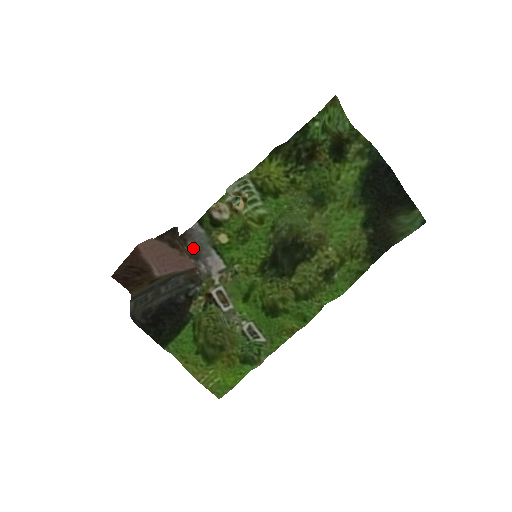
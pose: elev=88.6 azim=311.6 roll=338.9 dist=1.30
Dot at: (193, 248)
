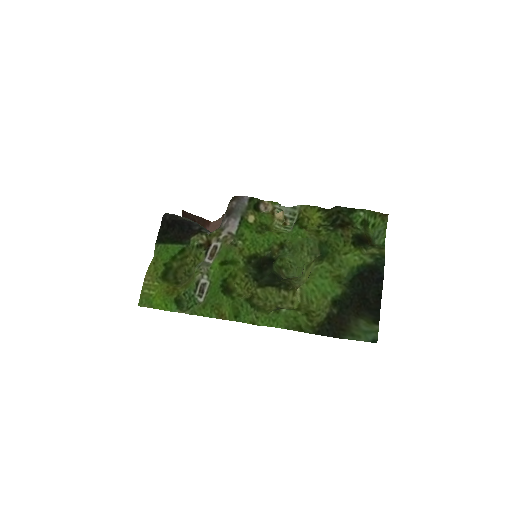
Dot at: (233, 206)
